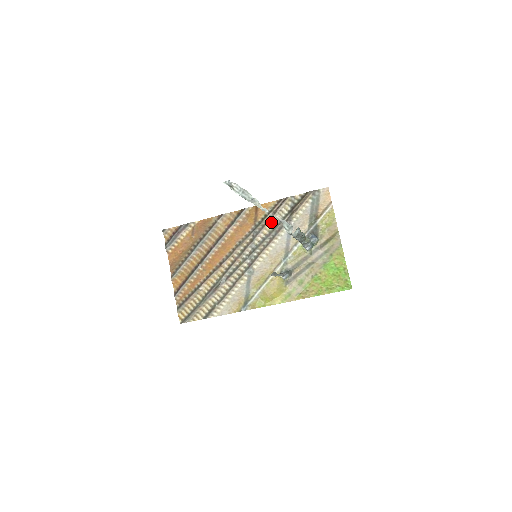
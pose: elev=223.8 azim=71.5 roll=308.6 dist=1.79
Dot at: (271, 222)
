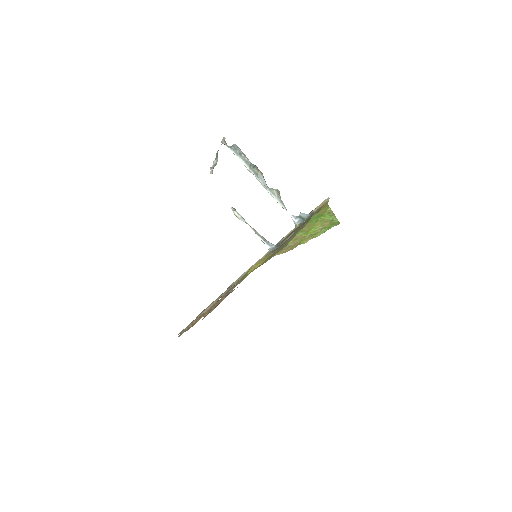
Dot at: occluded
